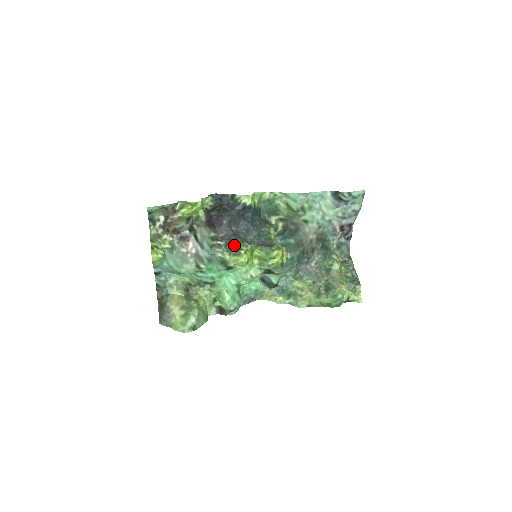
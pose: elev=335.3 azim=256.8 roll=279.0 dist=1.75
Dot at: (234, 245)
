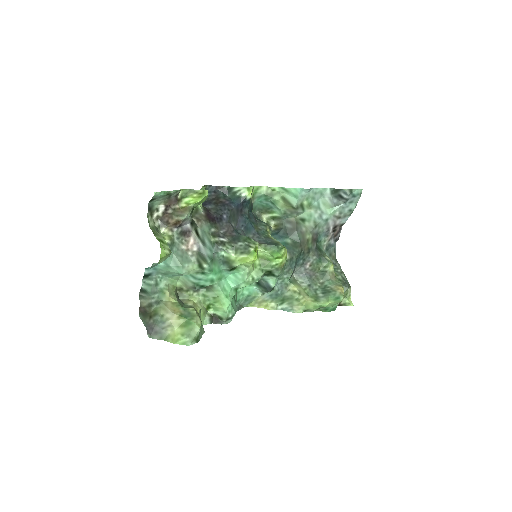
Dot at: (241, 242)
